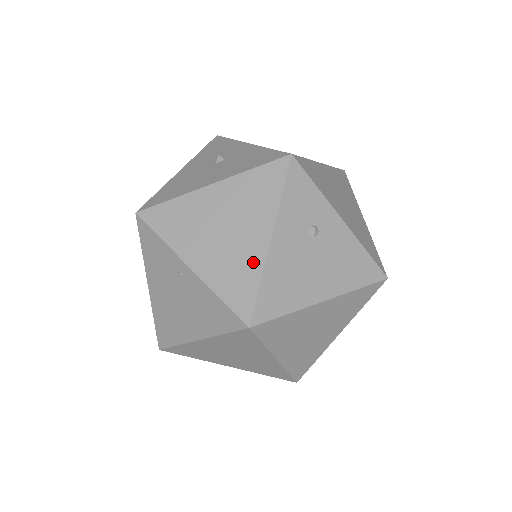
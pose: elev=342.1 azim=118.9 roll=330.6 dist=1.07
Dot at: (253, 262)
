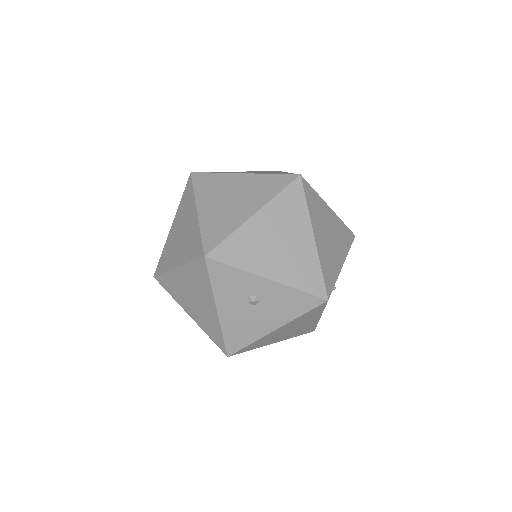
Dot at: (312, 325)
